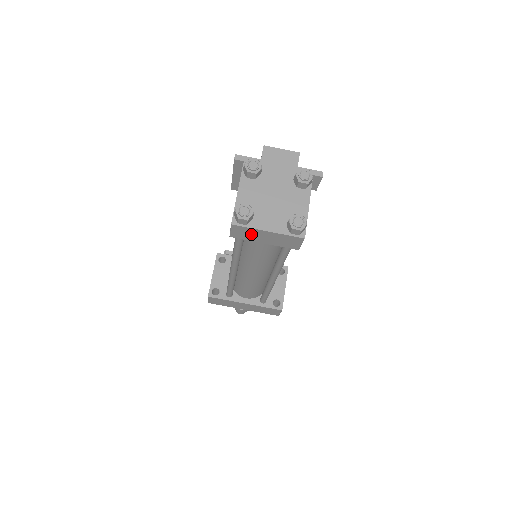
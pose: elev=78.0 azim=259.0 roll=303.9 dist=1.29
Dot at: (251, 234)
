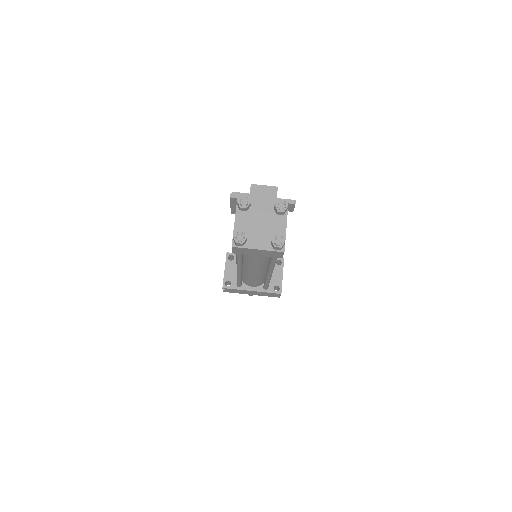
Dot at: (247, 251)
